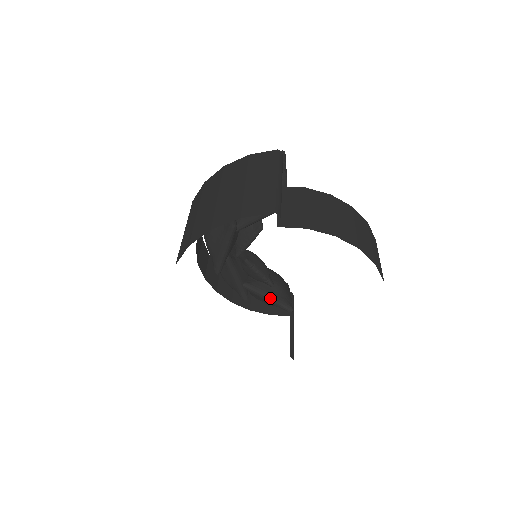
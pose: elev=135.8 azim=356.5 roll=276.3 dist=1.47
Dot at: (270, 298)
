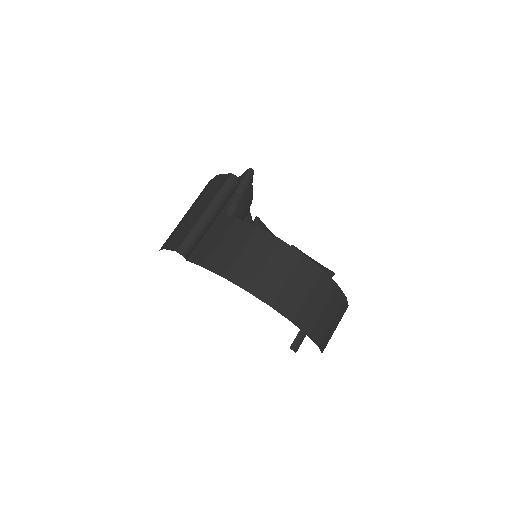
Dot at: occluded
